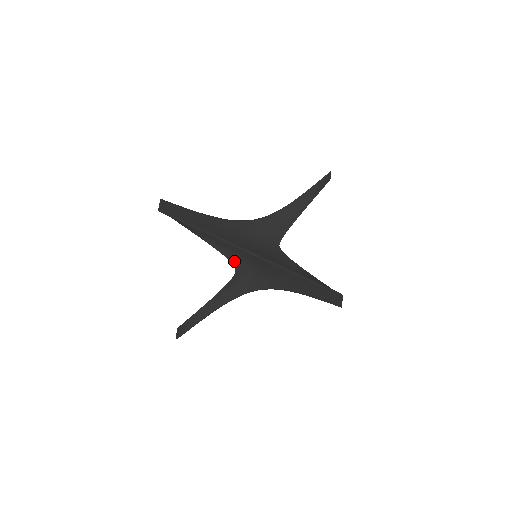
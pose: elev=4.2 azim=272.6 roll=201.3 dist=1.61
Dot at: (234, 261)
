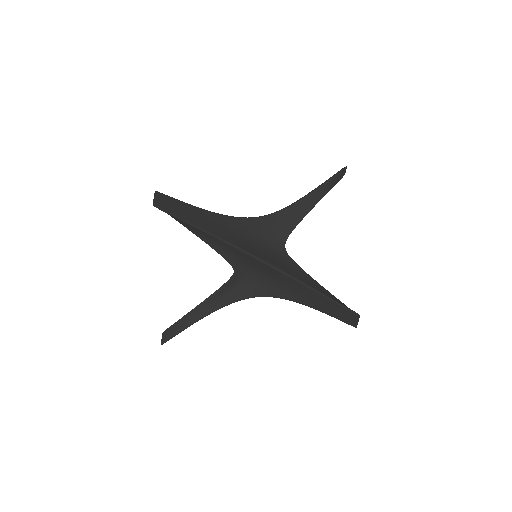
Dot at: (234, 264)
